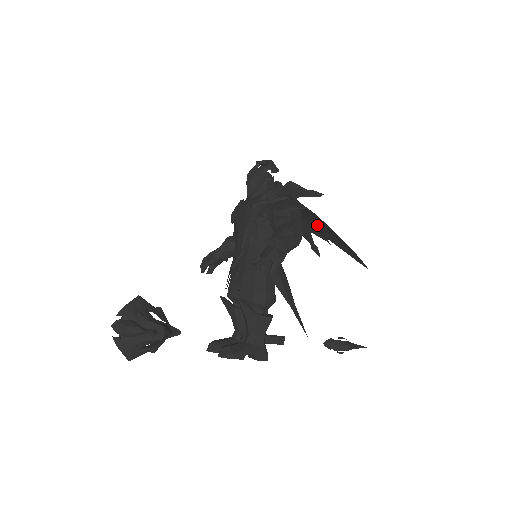
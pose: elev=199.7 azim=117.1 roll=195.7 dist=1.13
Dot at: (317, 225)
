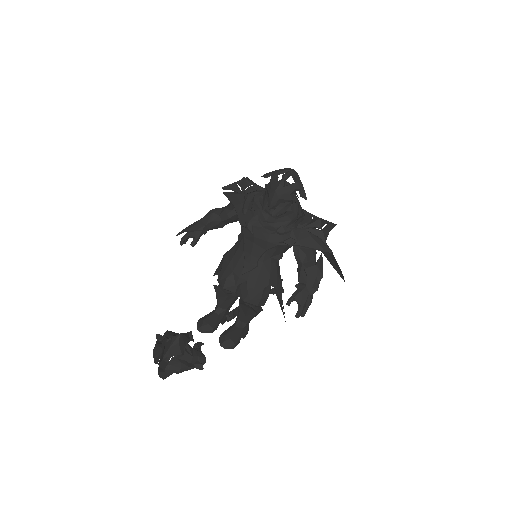
Dot at: occluded
